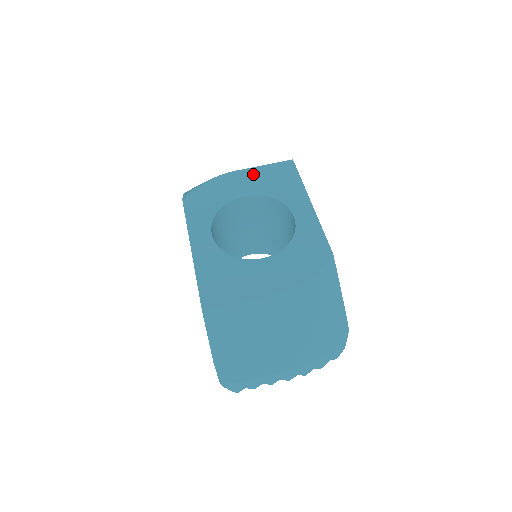
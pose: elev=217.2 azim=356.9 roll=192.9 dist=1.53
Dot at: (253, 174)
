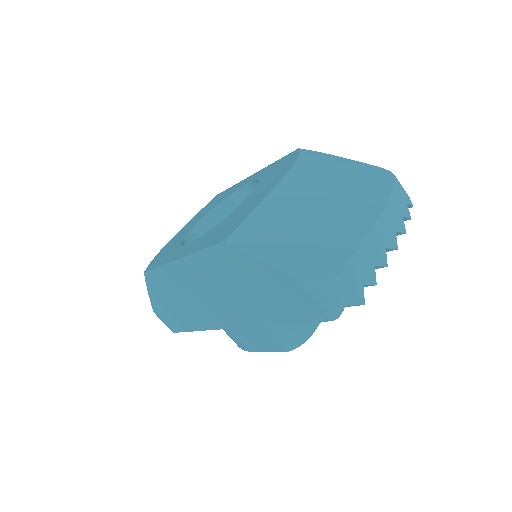
Dot at: (192, 220)
